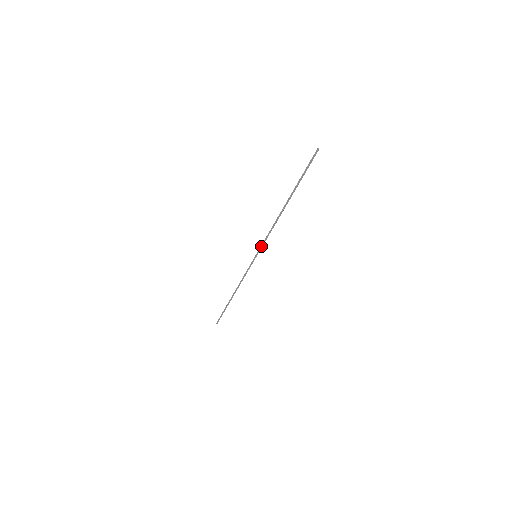
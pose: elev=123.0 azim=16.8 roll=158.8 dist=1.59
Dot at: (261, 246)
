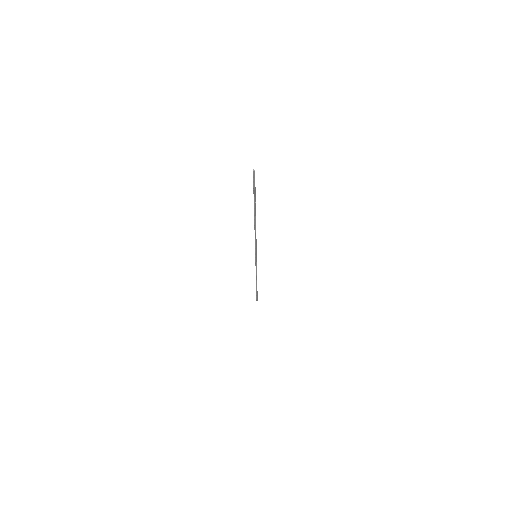
Dot at: (255, 250)
